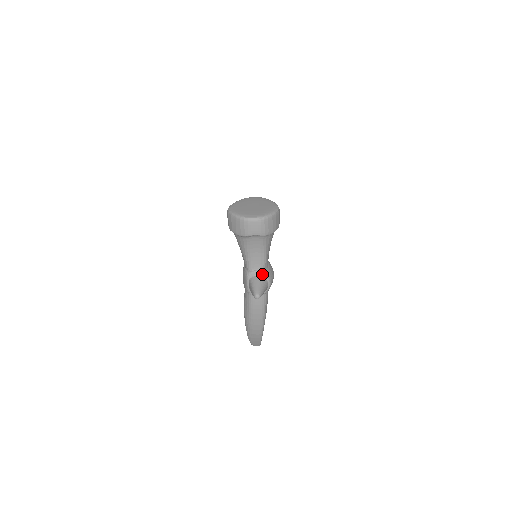
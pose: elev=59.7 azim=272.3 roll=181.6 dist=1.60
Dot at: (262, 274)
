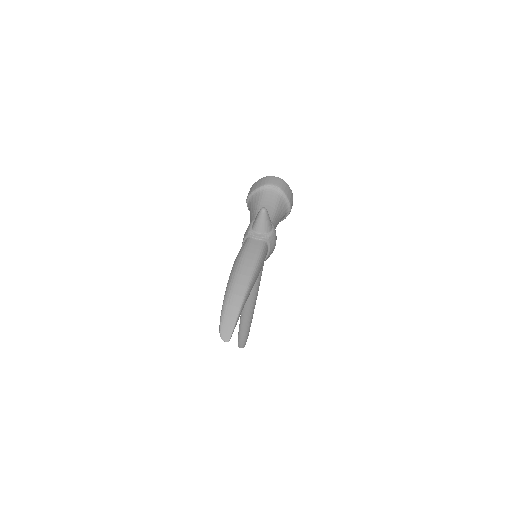
Dot at: occluded
